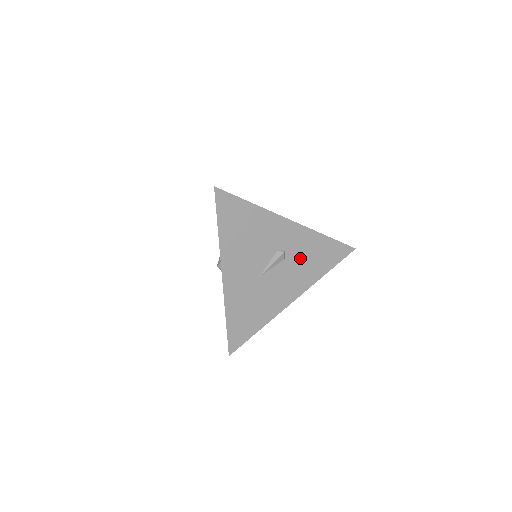
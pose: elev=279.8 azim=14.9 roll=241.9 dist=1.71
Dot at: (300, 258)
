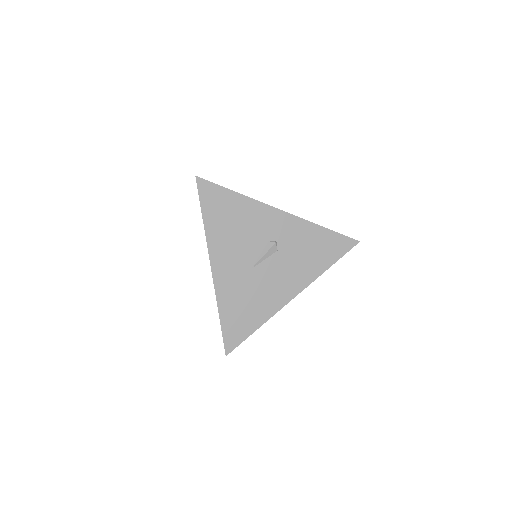
Dot at: (295, 250)
